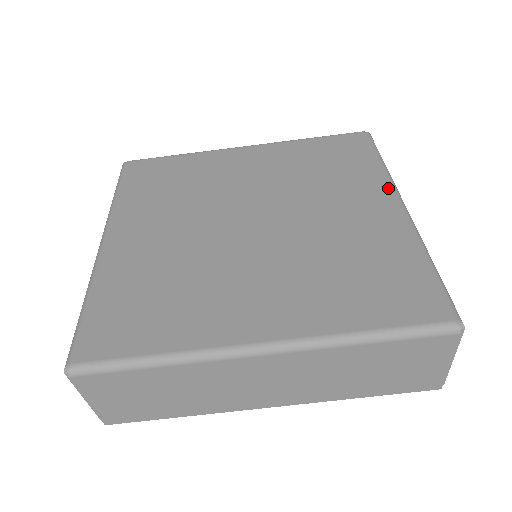
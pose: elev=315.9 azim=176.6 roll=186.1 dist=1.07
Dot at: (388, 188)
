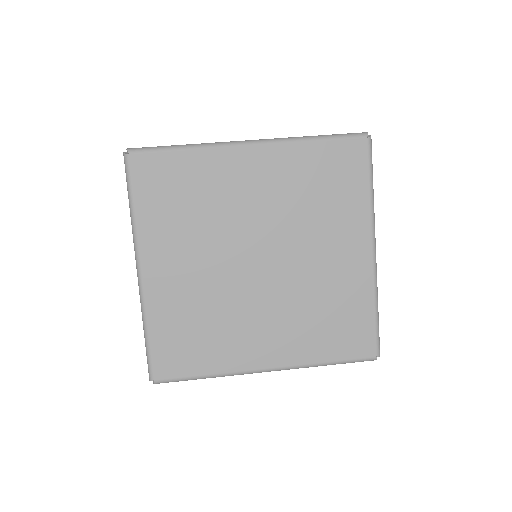
Dot at: (368, 231)
